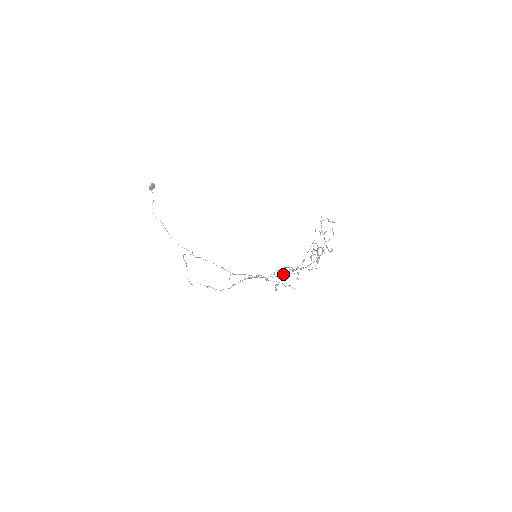
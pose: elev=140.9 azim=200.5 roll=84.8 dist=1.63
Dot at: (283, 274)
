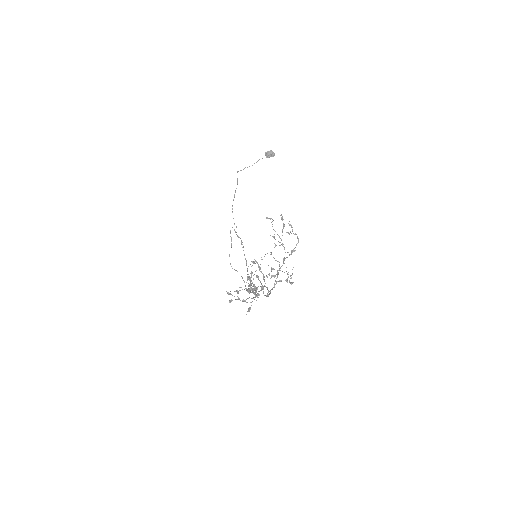
Dot at: (249, 288)
